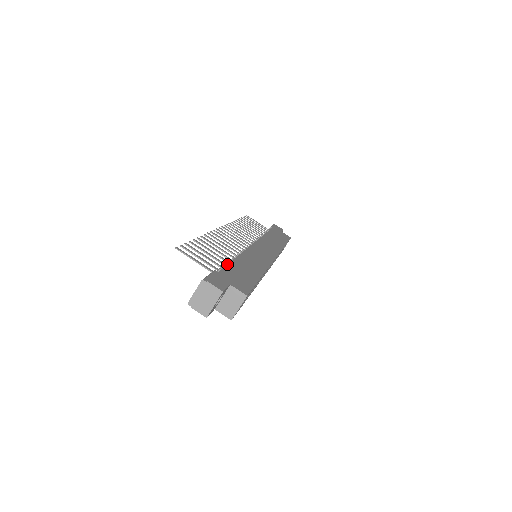
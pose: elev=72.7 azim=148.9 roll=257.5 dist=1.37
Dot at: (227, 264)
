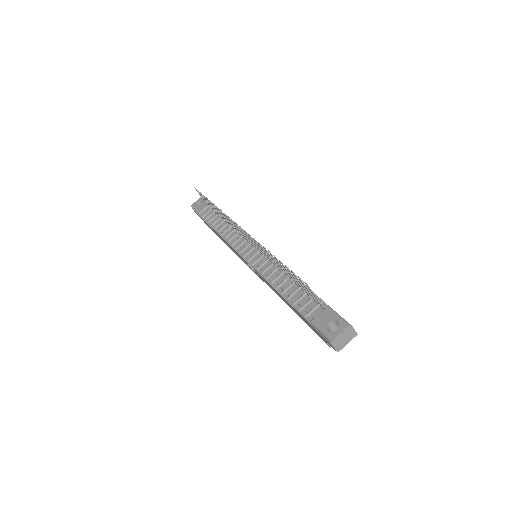
Dot at: occluded
